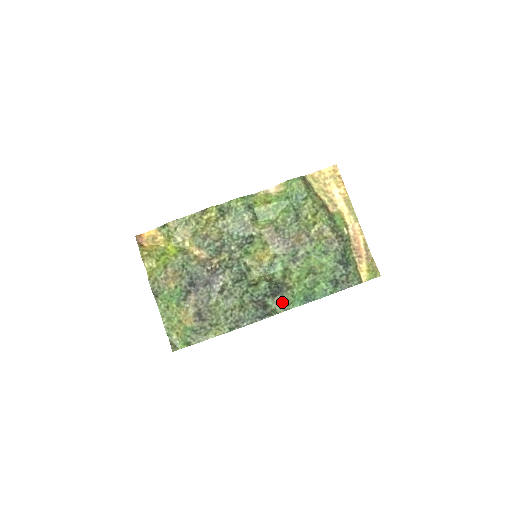
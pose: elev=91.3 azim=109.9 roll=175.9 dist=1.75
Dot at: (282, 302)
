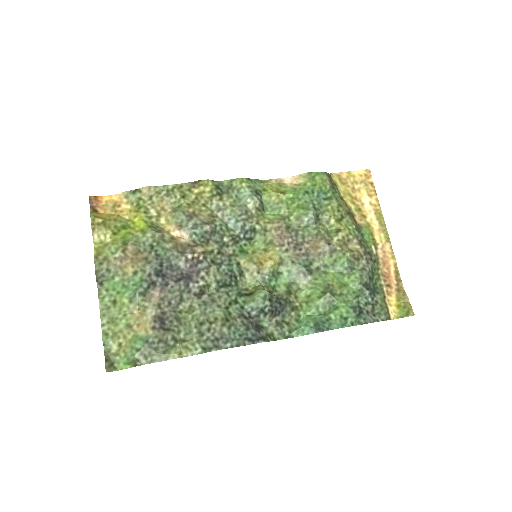
Dot at: (282, 326)
